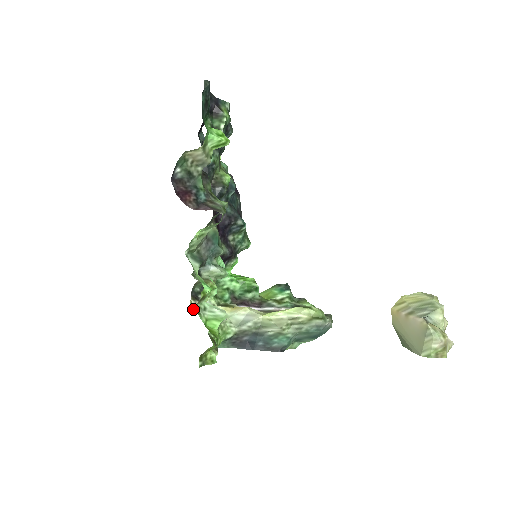
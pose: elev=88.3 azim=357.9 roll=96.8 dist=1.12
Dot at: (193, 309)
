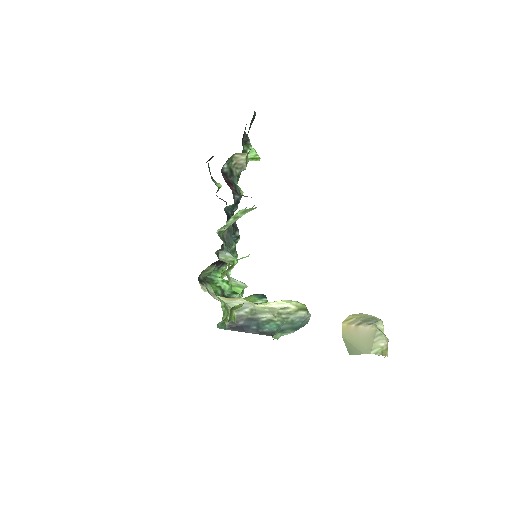
Dot at: (202, 289)
